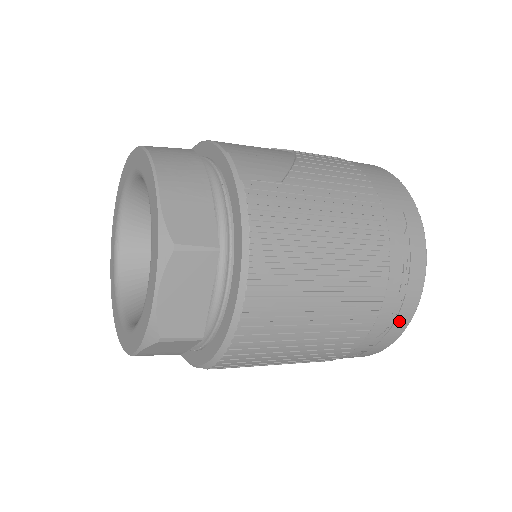
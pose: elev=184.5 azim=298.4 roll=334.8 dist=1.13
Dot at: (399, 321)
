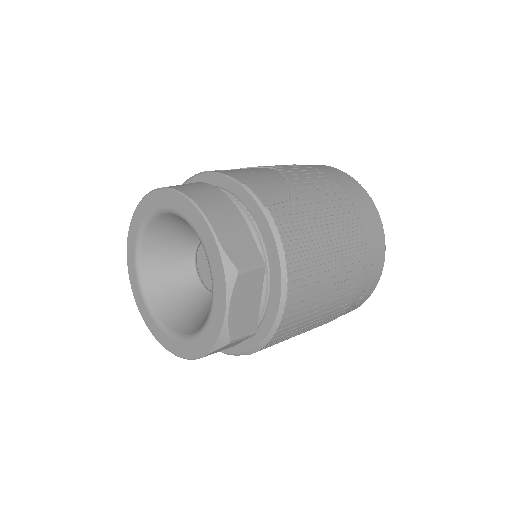
Dot at: (372, 285)
